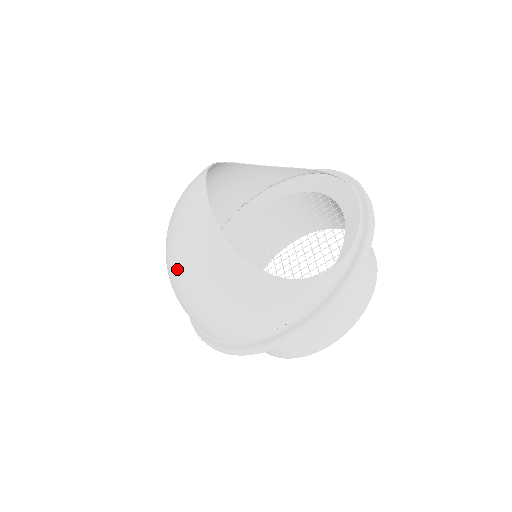
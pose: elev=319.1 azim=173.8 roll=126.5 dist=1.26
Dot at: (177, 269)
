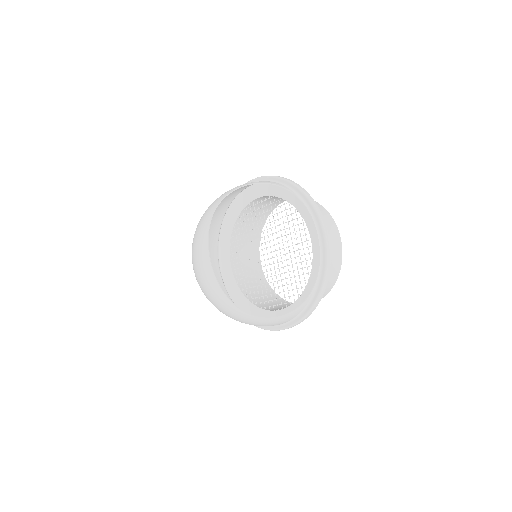
Dot at: (206, 297)
